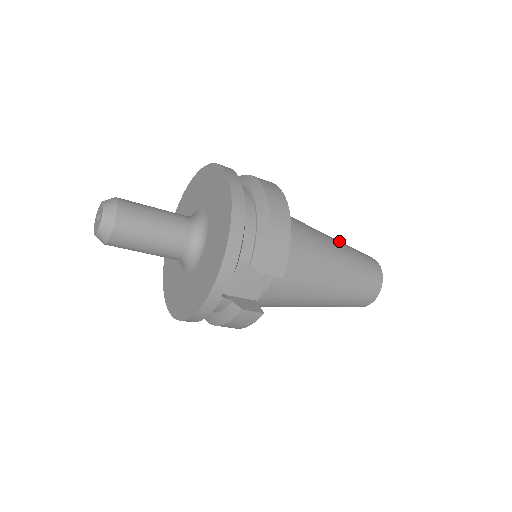
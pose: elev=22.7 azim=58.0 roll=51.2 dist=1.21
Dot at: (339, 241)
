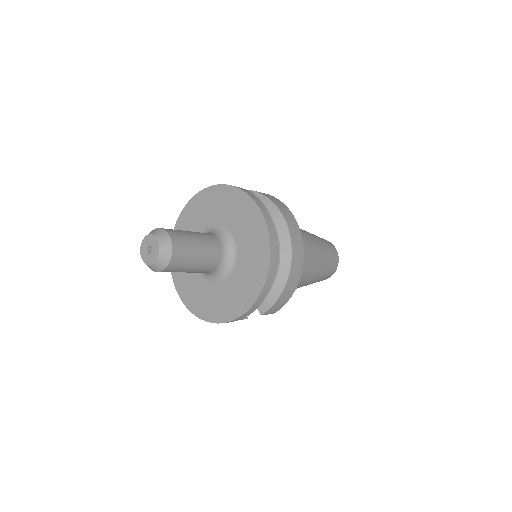
Dot at: (321, 248)
